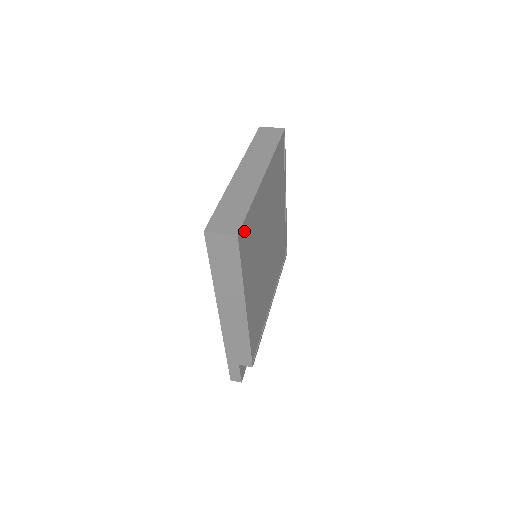
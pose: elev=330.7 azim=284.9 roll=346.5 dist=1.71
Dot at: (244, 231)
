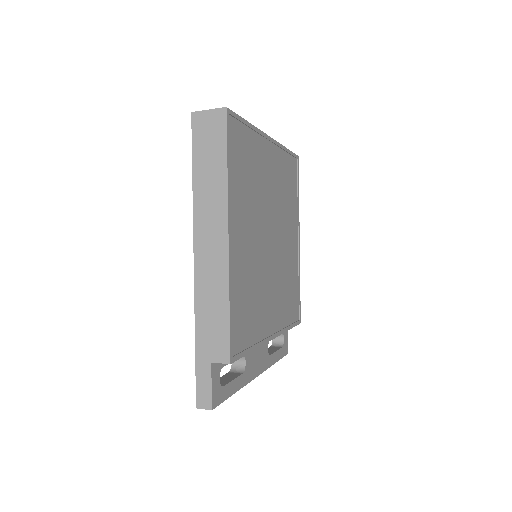
Dot at: (236, 130)
